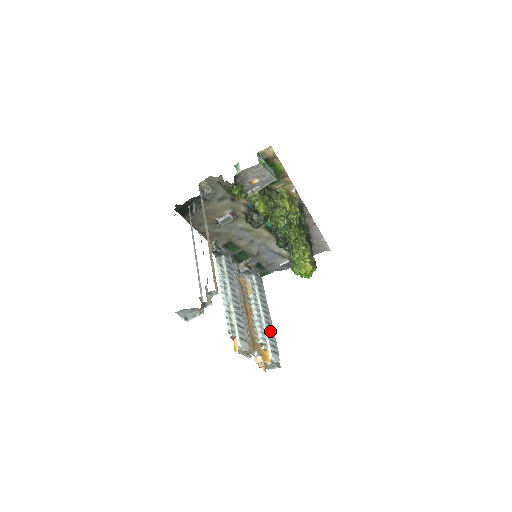
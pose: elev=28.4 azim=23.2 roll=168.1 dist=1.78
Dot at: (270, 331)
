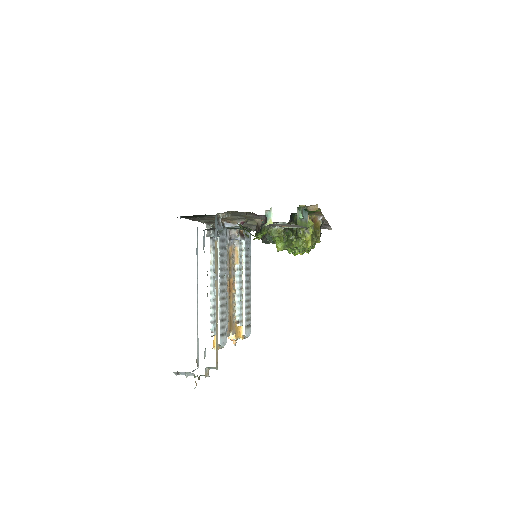
Dot at: (248, 303)
